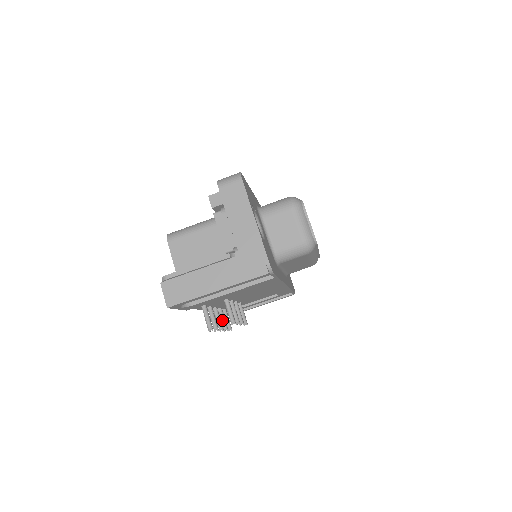
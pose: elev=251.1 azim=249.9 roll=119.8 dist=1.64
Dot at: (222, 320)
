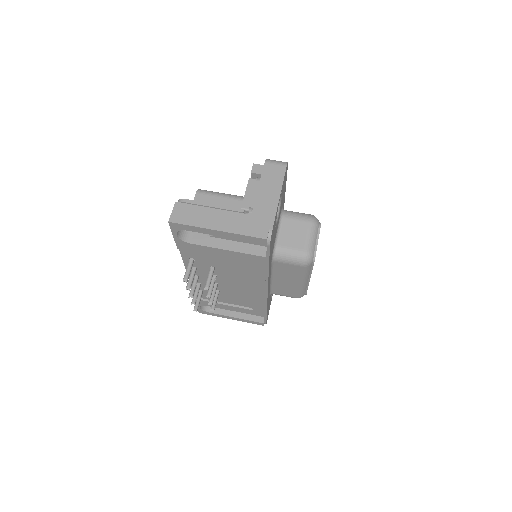
Dot at: (195, 294)
